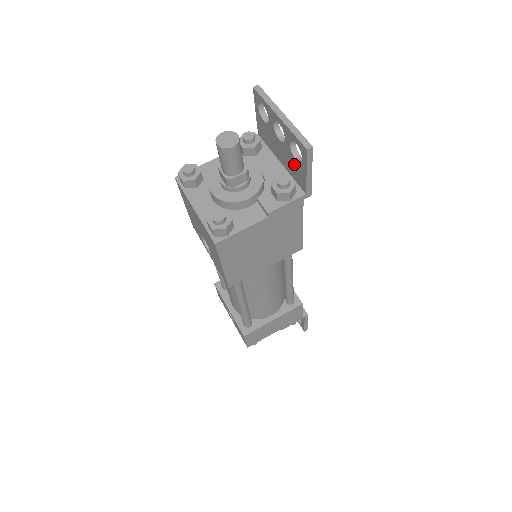
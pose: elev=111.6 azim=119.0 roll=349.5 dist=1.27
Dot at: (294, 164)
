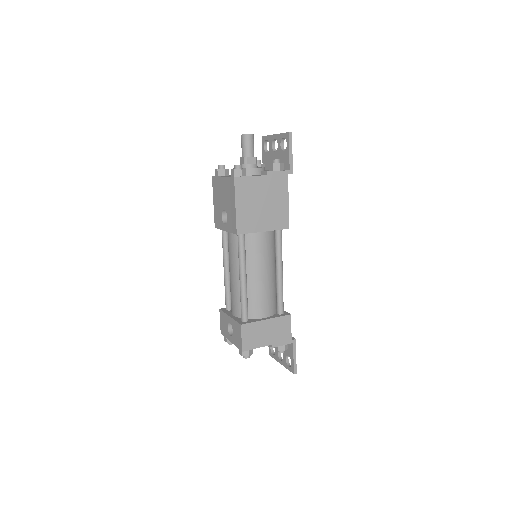
Dot at: (283, 156)
